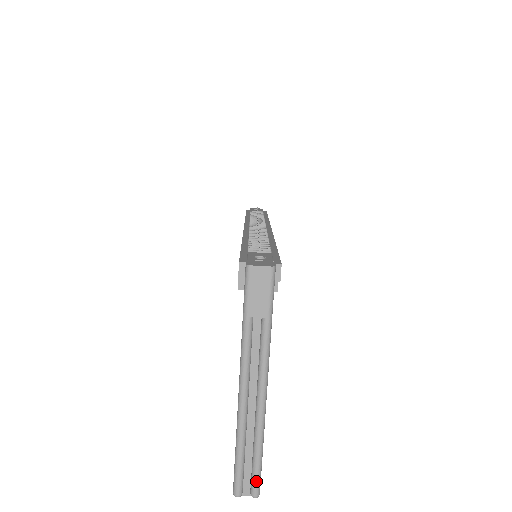
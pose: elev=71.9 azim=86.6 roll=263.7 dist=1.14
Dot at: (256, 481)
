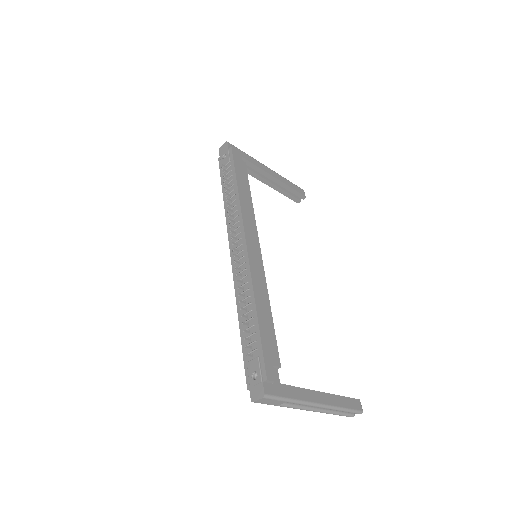
Dot at: (355, 413)
